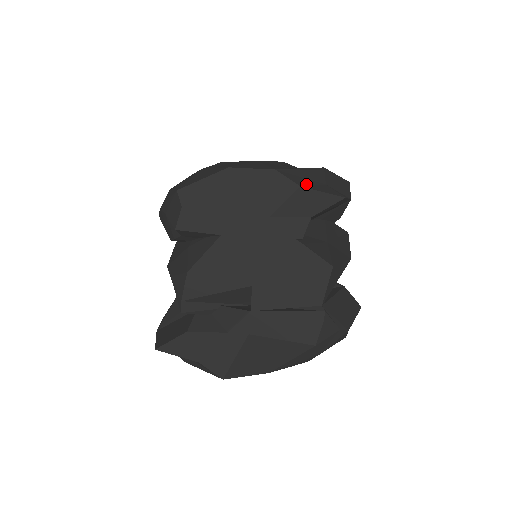
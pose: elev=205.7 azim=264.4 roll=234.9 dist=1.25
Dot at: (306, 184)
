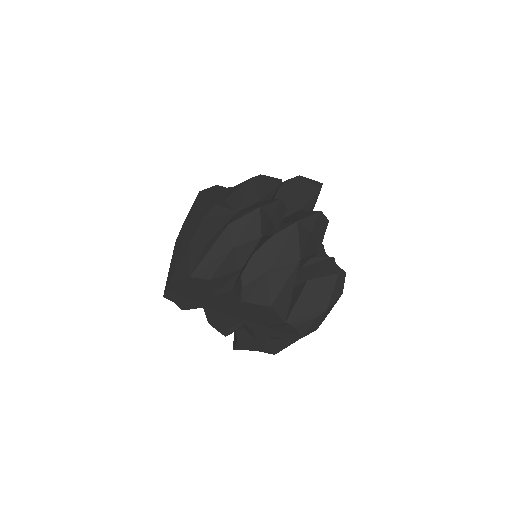
Dot at: (214, 270)
